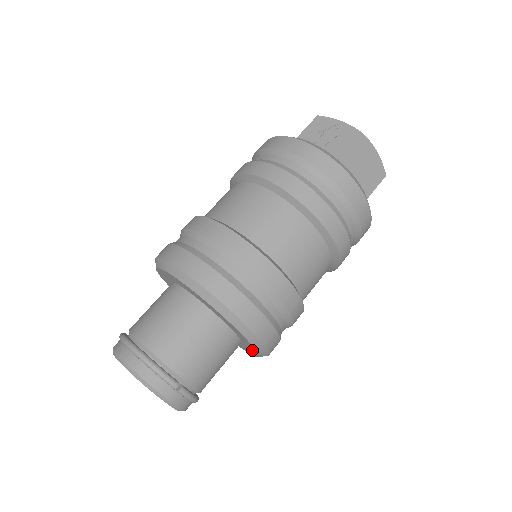
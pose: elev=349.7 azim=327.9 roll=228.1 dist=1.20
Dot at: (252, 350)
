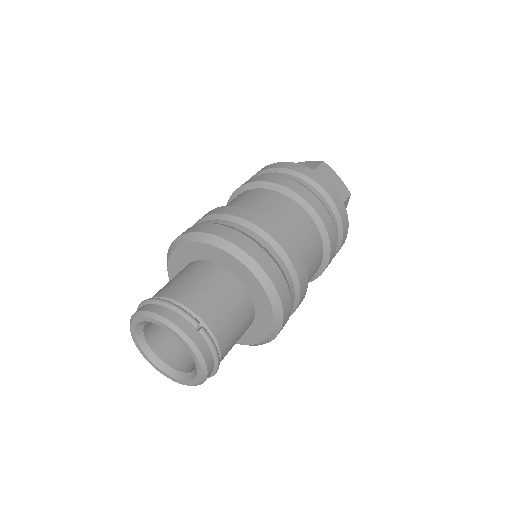
Dot at: (266, 313)
